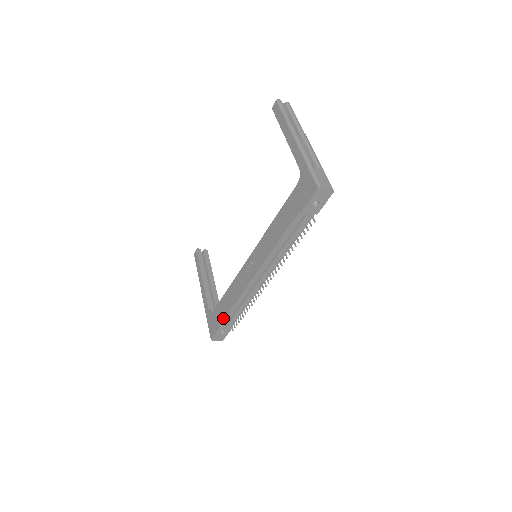
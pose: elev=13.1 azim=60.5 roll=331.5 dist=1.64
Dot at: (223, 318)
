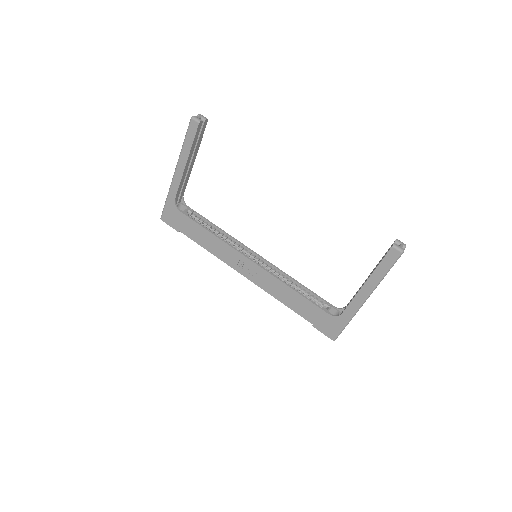
Dot at: (188, 236)
